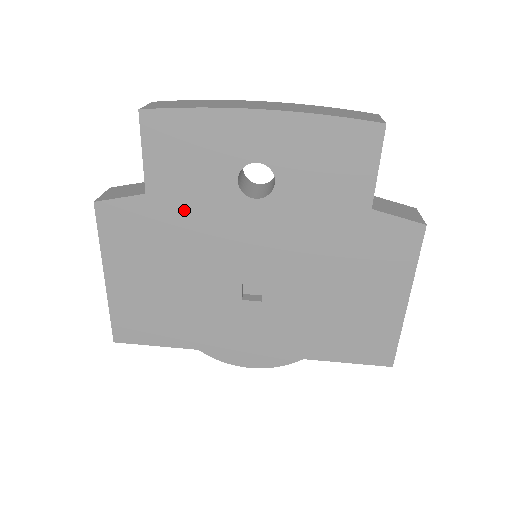
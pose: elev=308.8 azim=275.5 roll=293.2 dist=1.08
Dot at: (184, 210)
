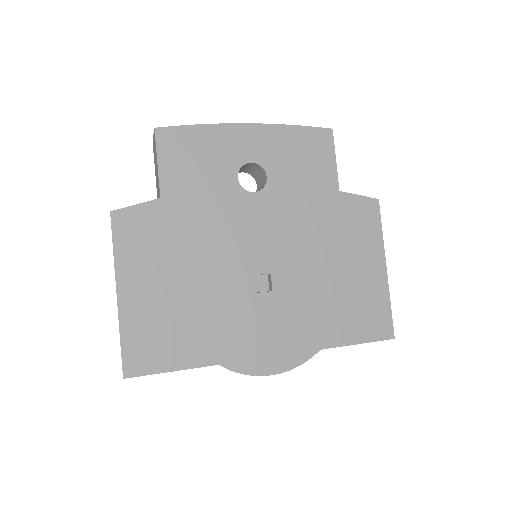
Dot at: (195, 209)
